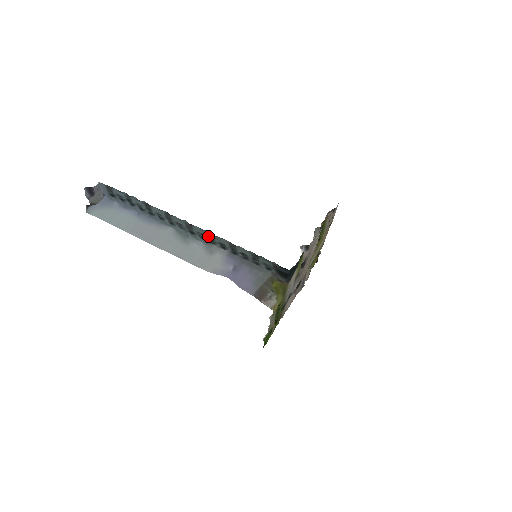
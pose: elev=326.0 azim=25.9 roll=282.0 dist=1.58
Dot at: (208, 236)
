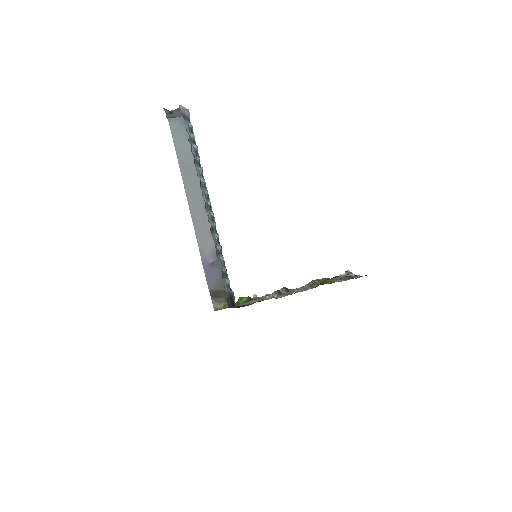
Dot at: (211, 227)
